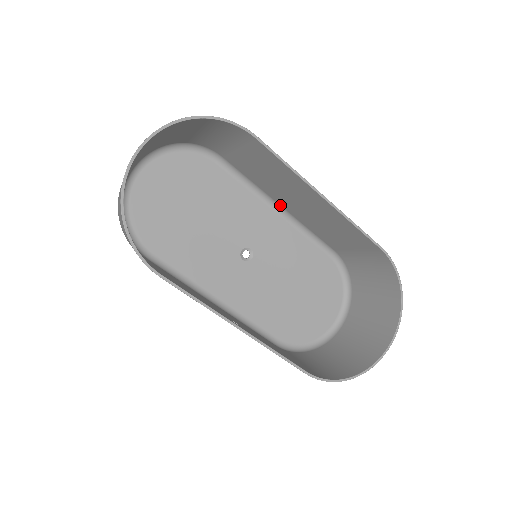
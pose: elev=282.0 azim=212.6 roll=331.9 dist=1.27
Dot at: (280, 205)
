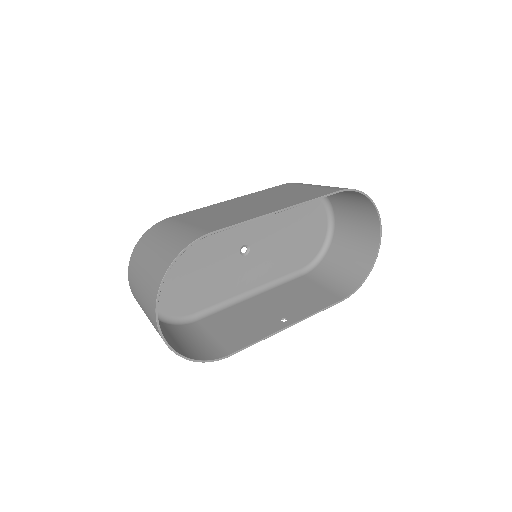
Dot at: occluded
